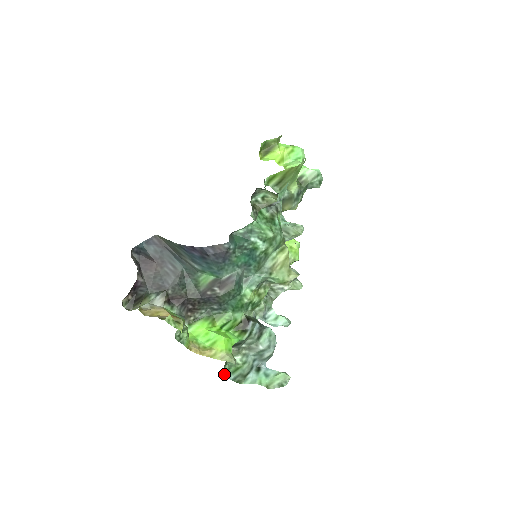
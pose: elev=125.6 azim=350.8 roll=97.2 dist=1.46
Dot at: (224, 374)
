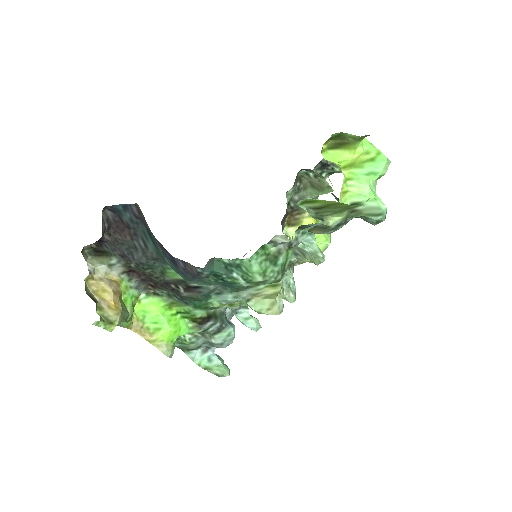
Dot at: occluded
